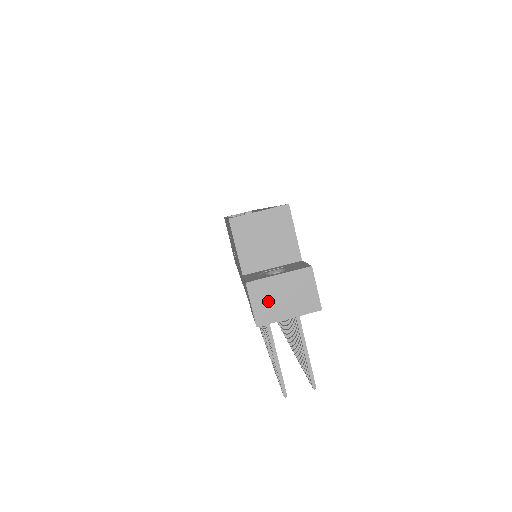
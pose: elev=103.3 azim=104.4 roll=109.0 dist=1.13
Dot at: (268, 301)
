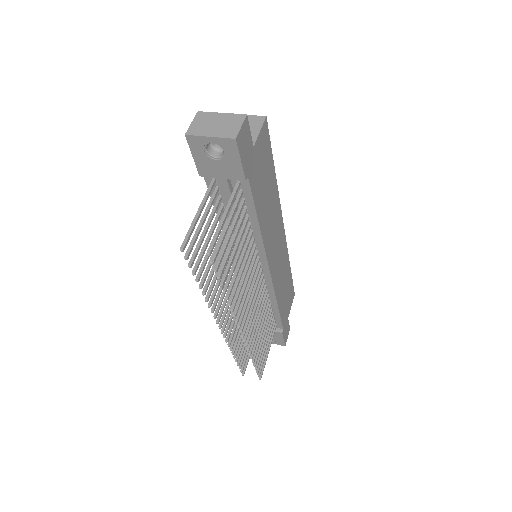
Dot at: (204, 124)
